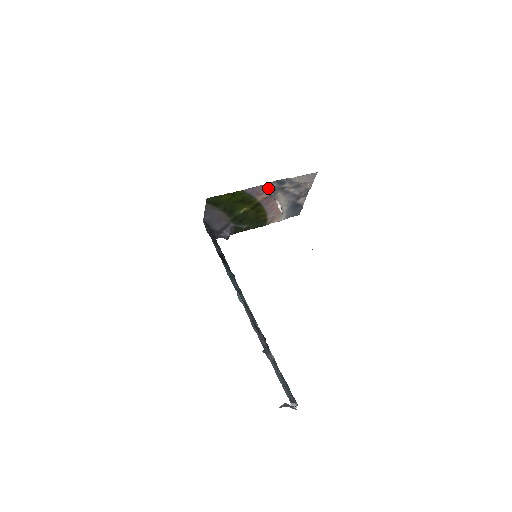
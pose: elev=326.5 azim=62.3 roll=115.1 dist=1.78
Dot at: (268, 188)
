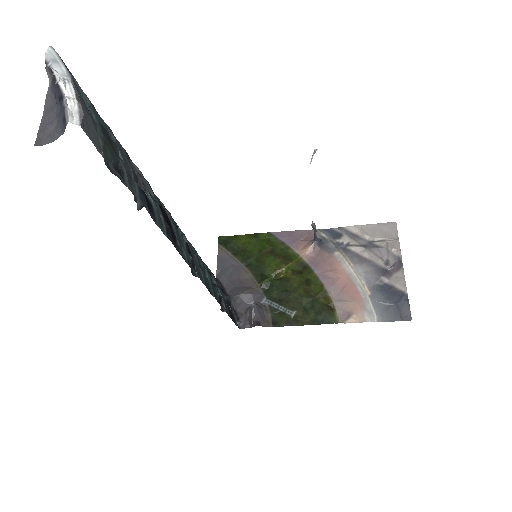
Dot at: (312, 237)
